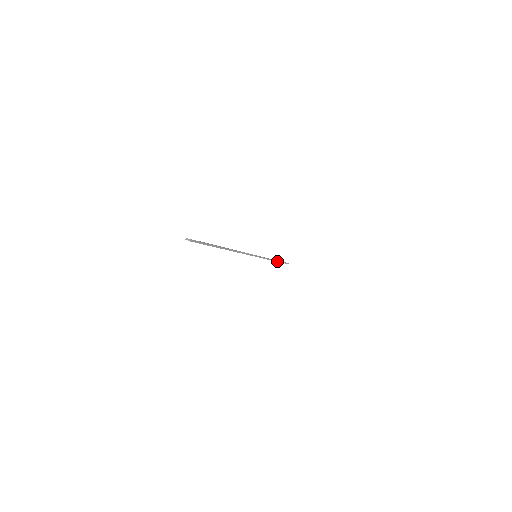
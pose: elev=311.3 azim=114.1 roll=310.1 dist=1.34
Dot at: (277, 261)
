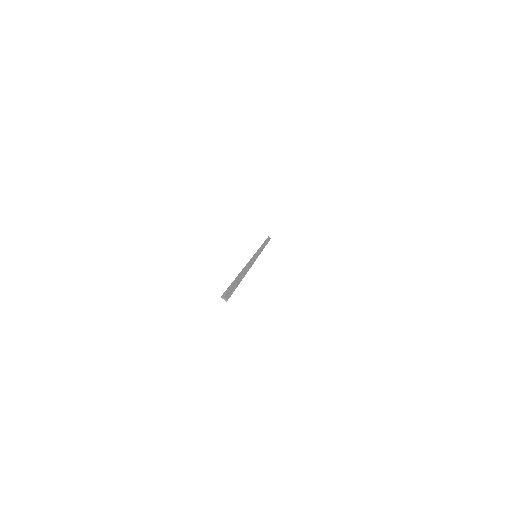
Dot at: occluded
